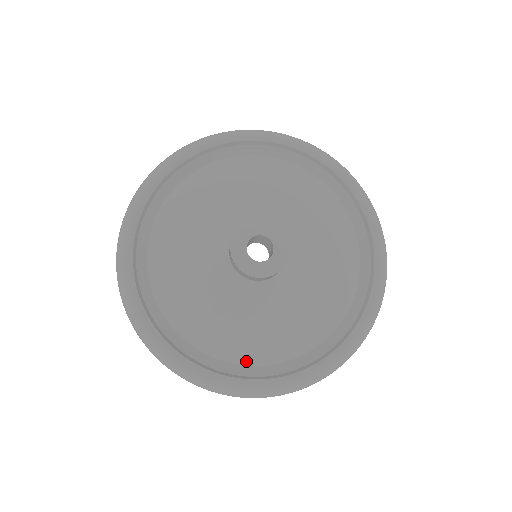
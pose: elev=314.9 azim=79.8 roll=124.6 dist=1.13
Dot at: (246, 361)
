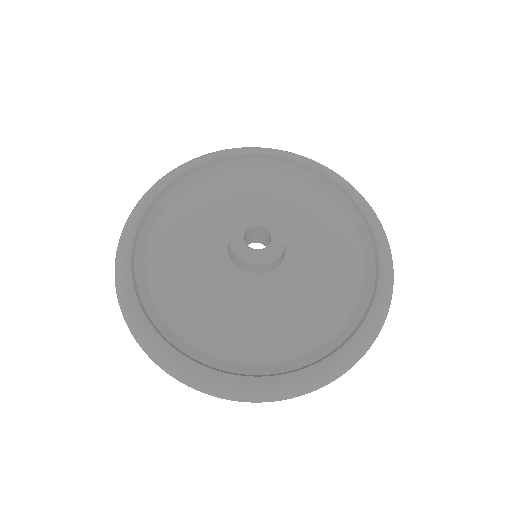
Dot at: (175, 326)
